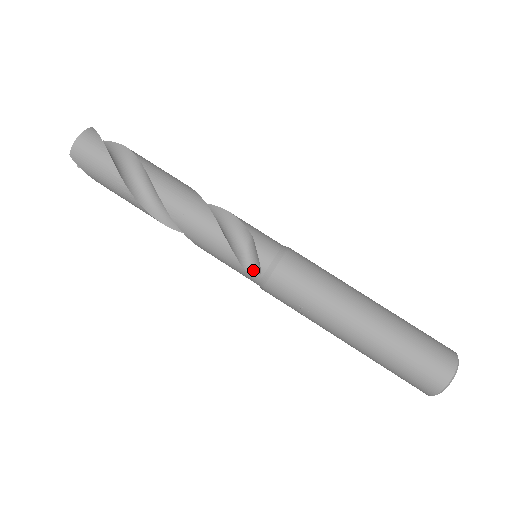
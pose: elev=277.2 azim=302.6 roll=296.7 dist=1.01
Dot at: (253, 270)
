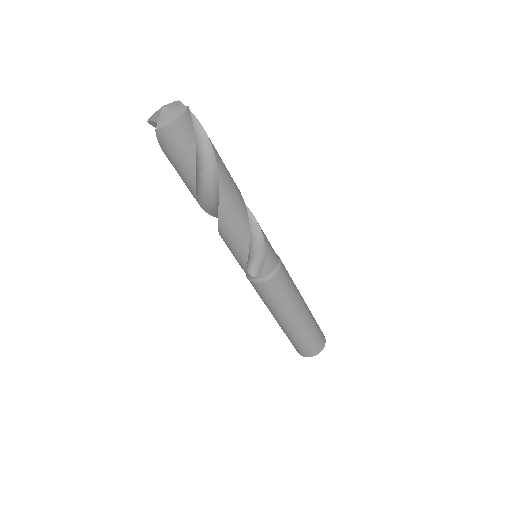
Dot at: (251, 271)
